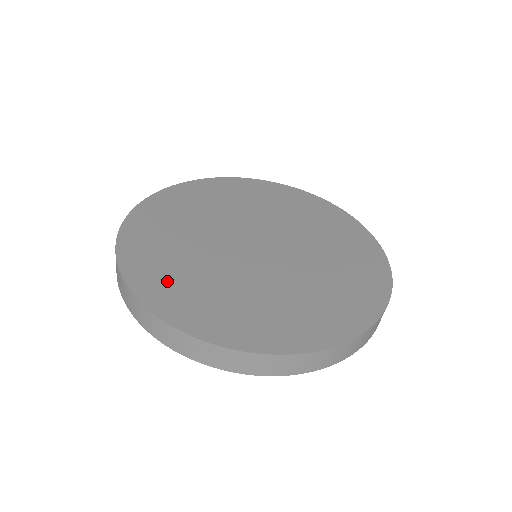
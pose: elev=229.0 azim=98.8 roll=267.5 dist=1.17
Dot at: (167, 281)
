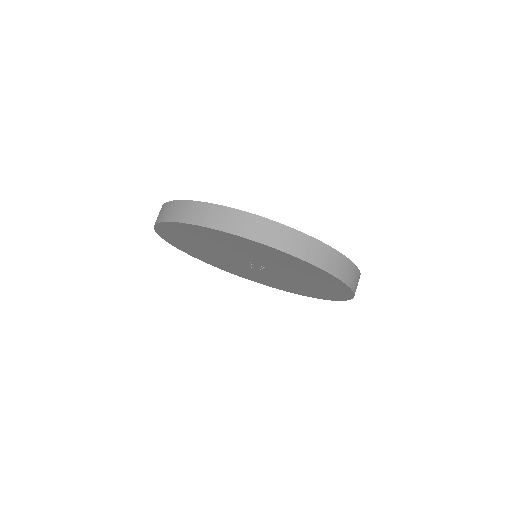
Dot at: occluded
